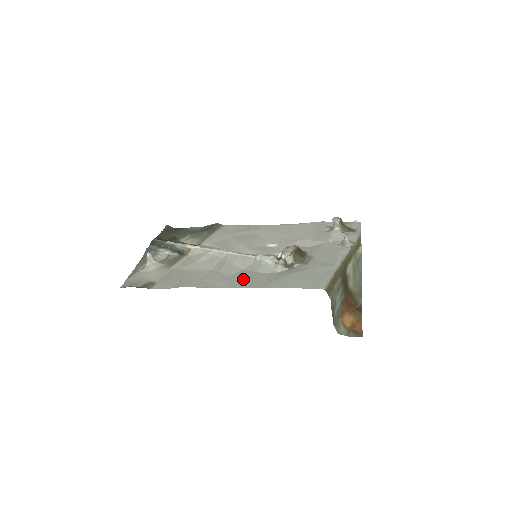
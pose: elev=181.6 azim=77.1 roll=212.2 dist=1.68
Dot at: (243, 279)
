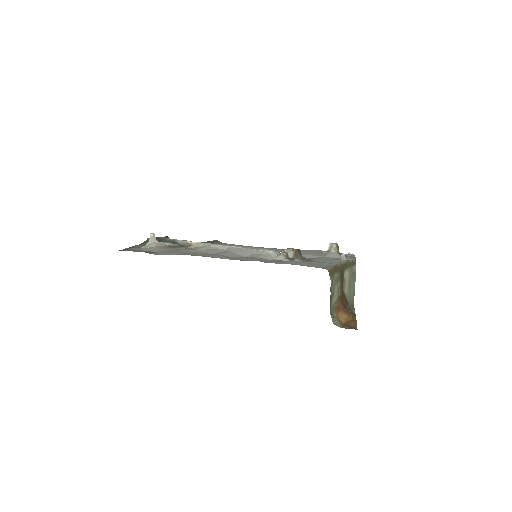
Dot at: (246, 258)
